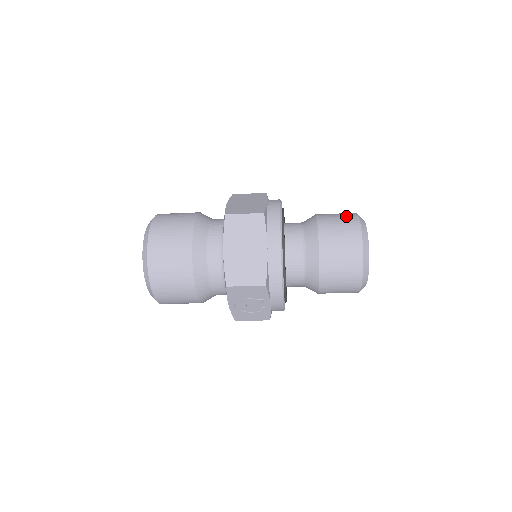
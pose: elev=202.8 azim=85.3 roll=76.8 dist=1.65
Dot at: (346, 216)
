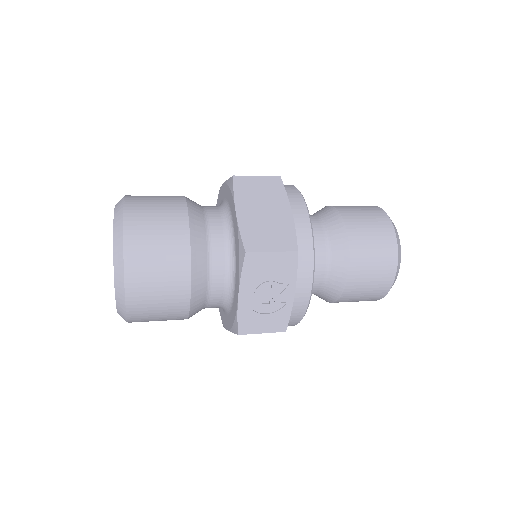
Dot at: occluded
